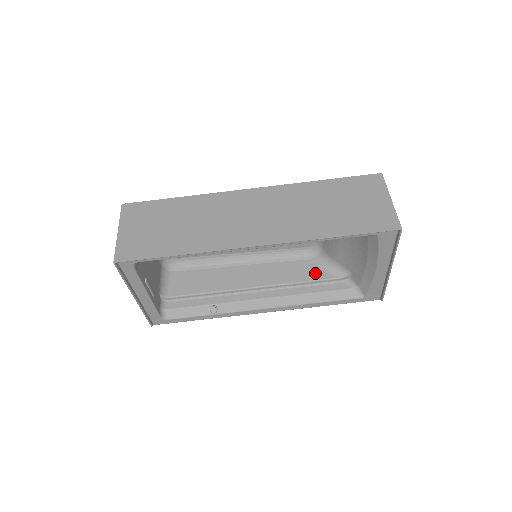
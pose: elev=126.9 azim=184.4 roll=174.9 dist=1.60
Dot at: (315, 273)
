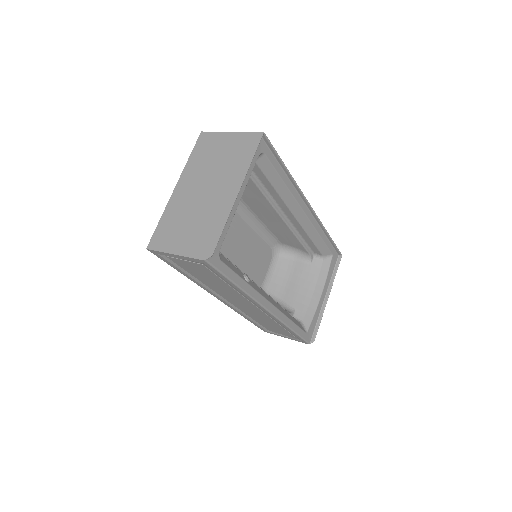
Dot at: occluded
